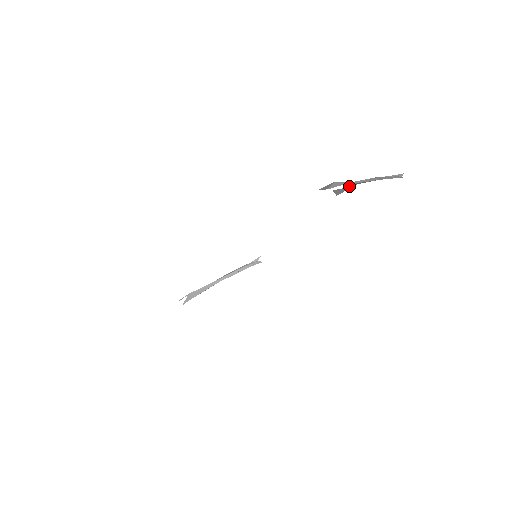
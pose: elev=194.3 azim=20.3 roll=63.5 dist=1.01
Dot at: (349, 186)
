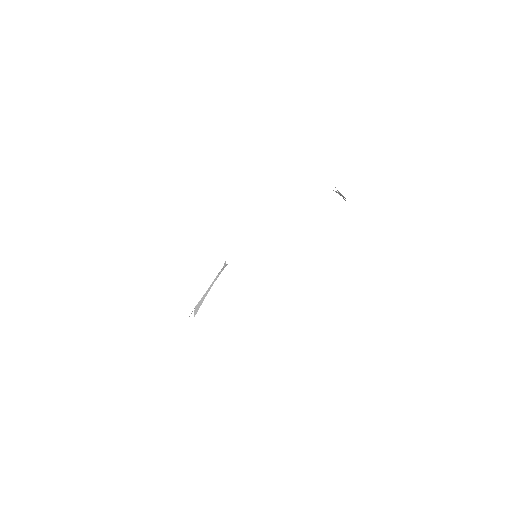
Dot at: occluded
